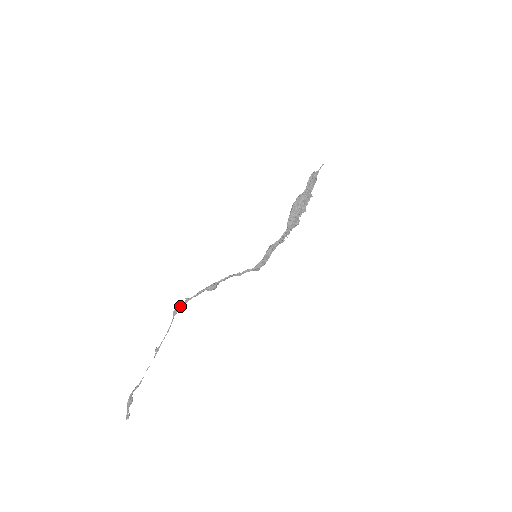
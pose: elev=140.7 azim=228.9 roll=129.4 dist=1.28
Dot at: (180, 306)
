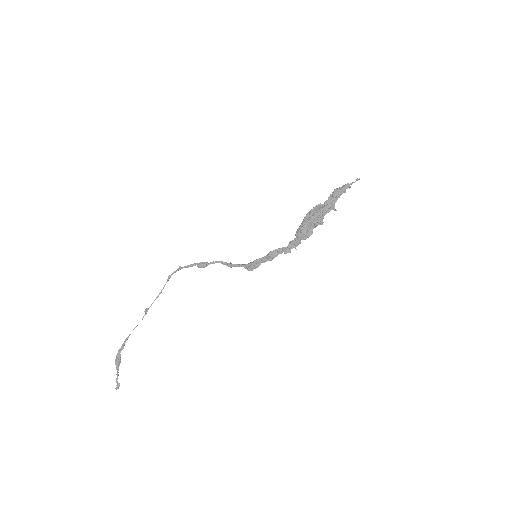
Dot at: (174, 272)
